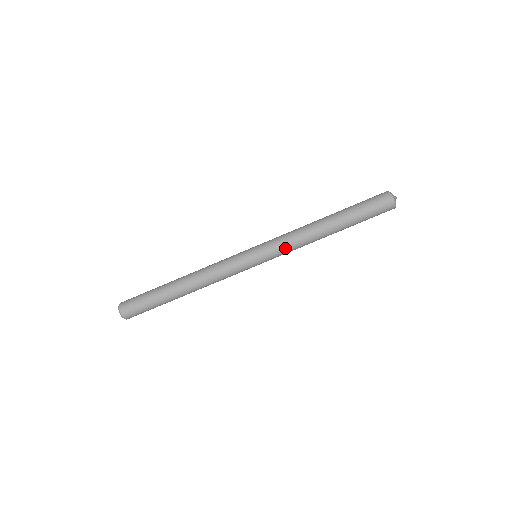
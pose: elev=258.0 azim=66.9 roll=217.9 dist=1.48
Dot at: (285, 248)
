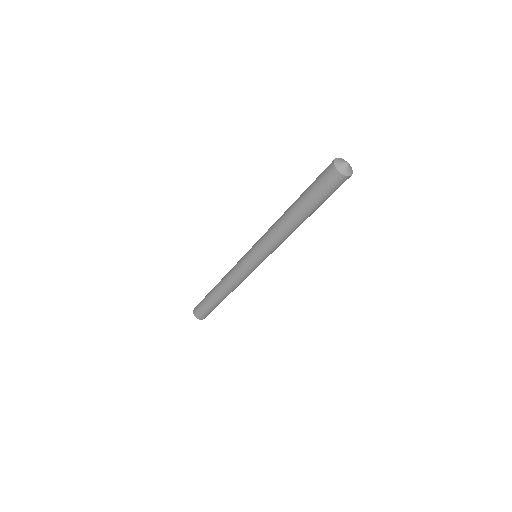
Dot at: occluded
